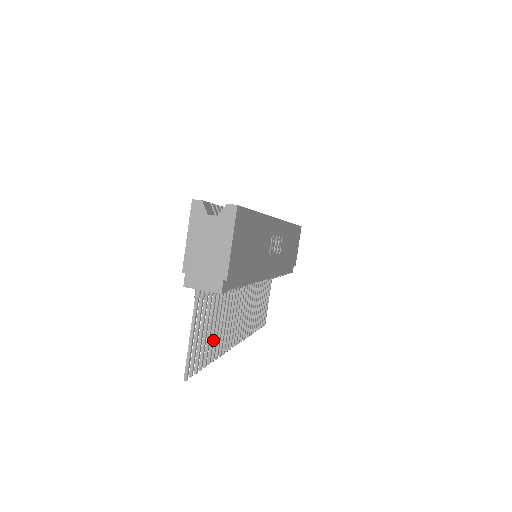
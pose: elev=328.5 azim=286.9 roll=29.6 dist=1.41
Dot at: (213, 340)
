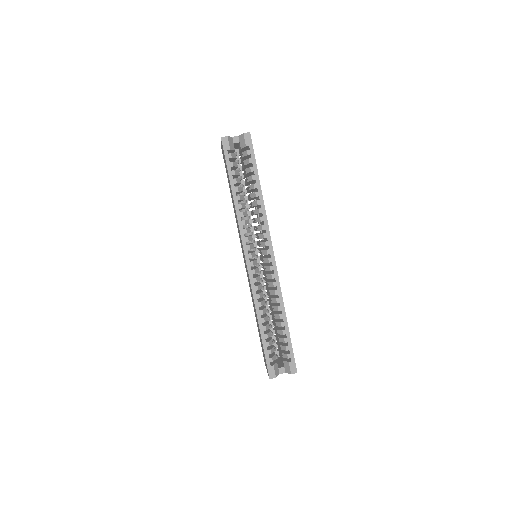
Dot at: occluded
